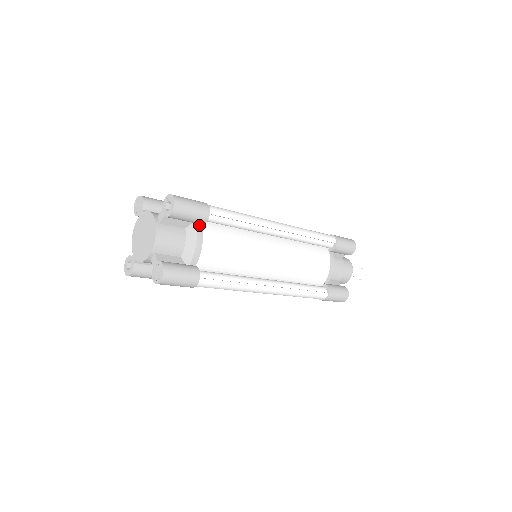
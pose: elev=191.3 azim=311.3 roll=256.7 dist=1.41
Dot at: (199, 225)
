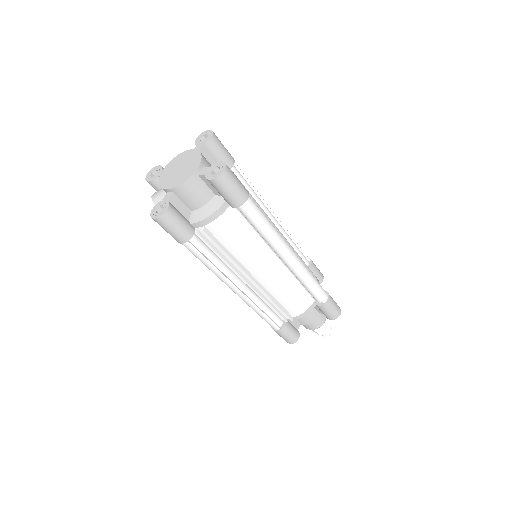
Dot at: occluded
